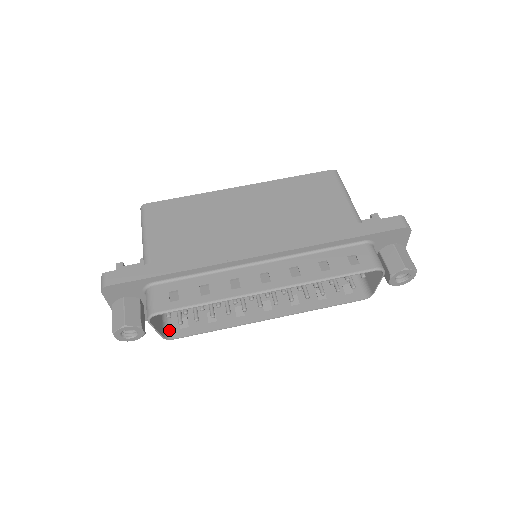
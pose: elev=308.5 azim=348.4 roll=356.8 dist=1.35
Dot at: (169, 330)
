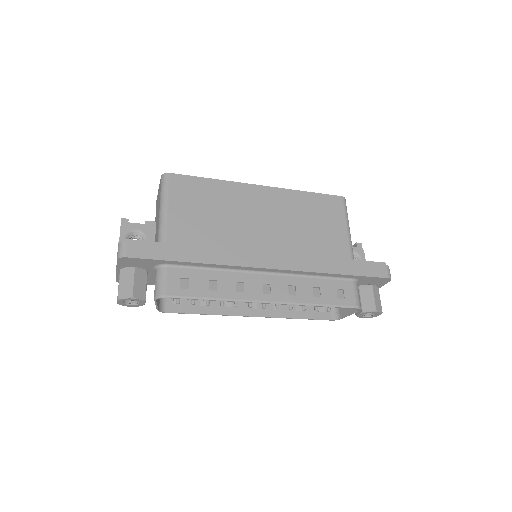
Dot at: (163, 303)
